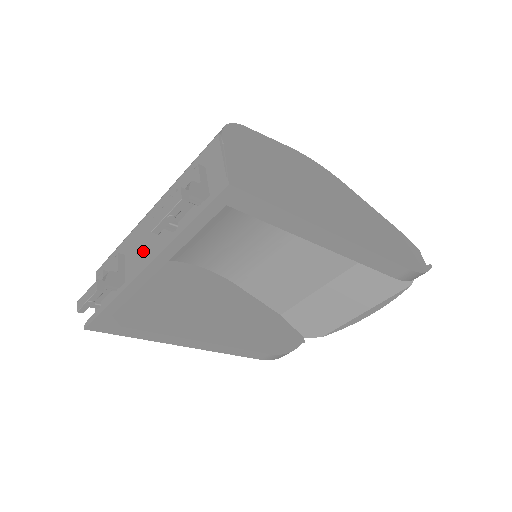
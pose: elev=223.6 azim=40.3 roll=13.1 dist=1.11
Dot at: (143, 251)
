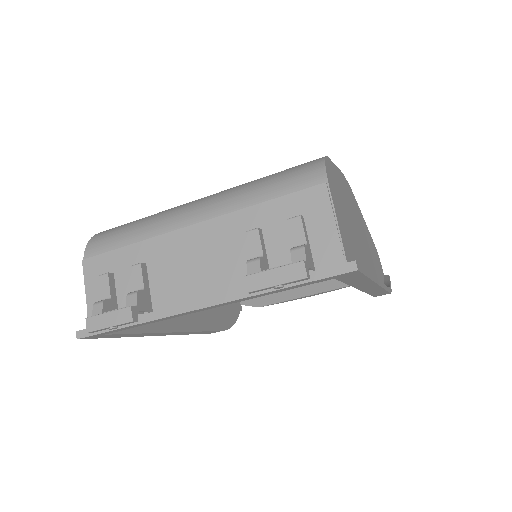
Dot at: (186, 275)
